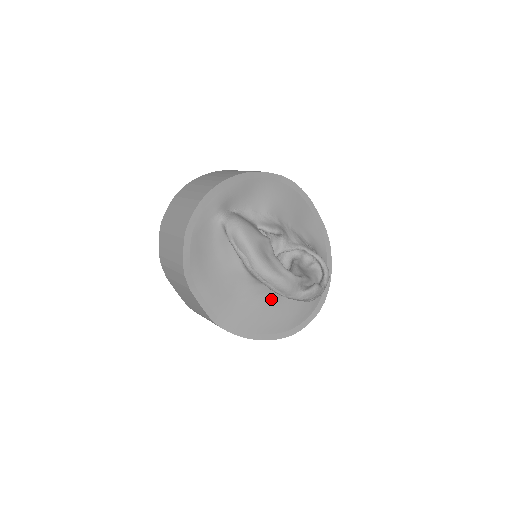
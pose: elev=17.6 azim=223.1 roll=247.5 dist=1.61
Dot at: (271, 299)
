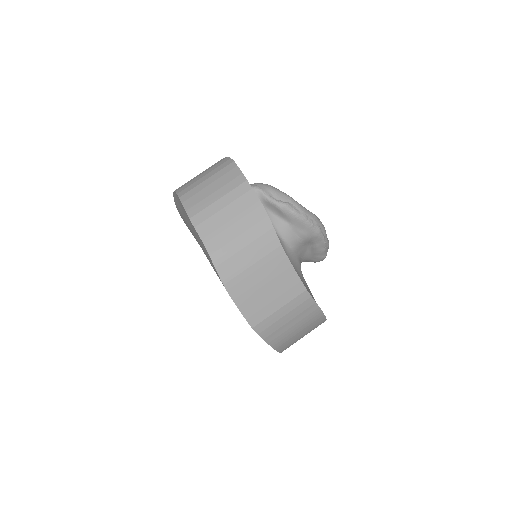
Dot at: (302, 275)
